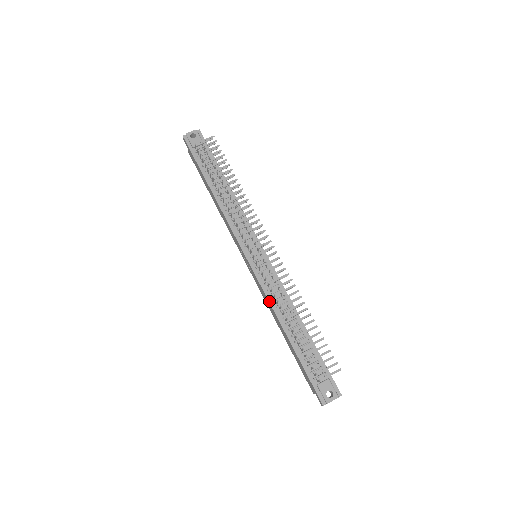
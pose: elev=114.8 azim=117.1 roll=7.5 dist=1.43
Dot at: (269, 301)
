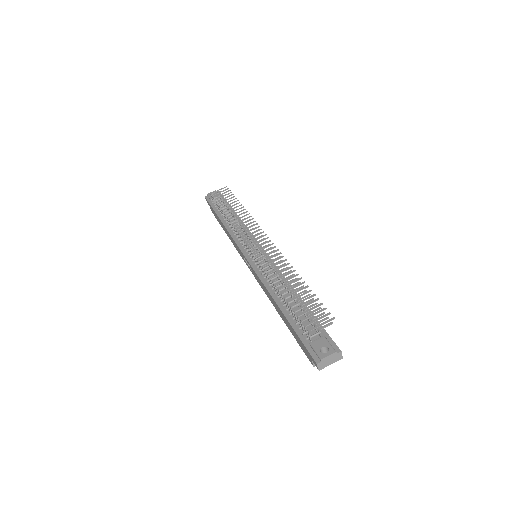
Dot at: (262, 282)
